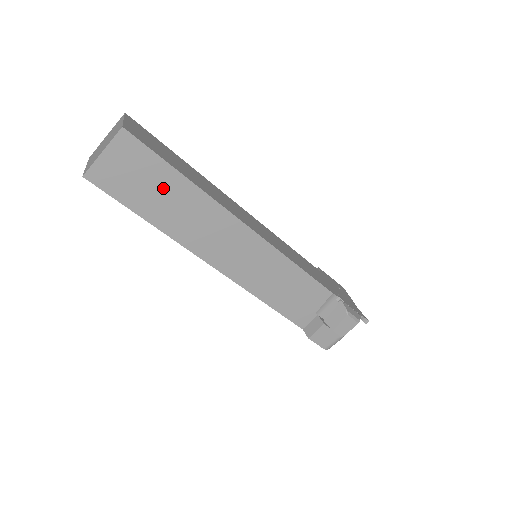
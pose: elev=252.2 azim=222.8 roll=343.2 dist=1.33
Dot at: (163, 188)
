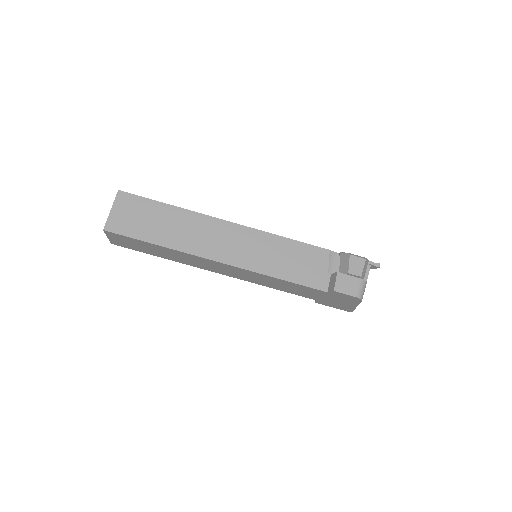
Dot at: (158, 218)
